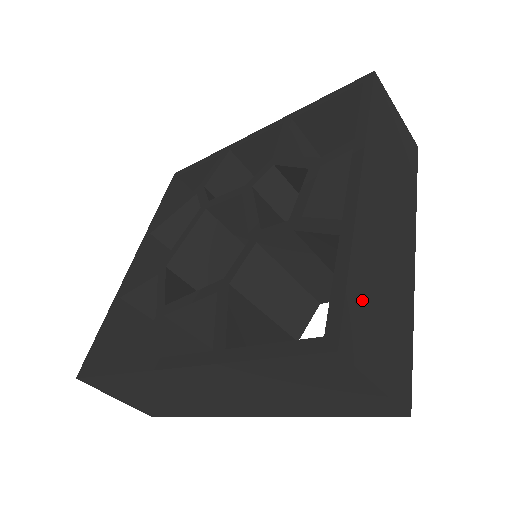
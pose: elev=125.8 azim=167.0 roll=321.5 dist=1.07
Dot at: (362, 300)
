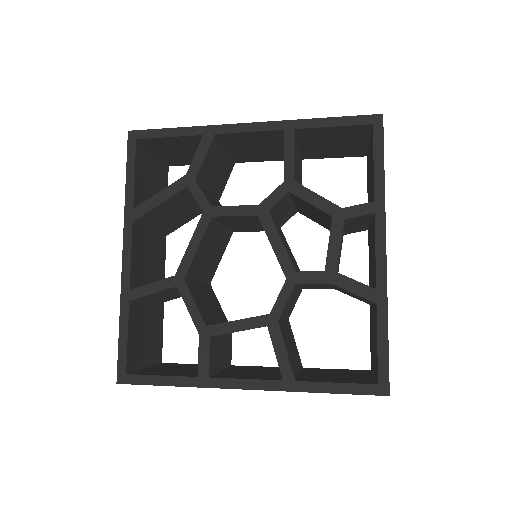
Dot at: occluded
